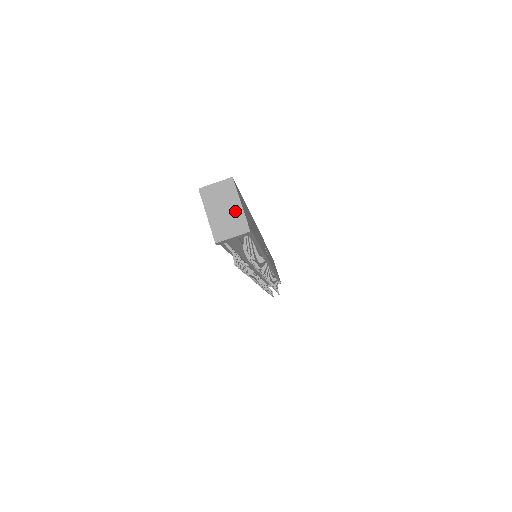
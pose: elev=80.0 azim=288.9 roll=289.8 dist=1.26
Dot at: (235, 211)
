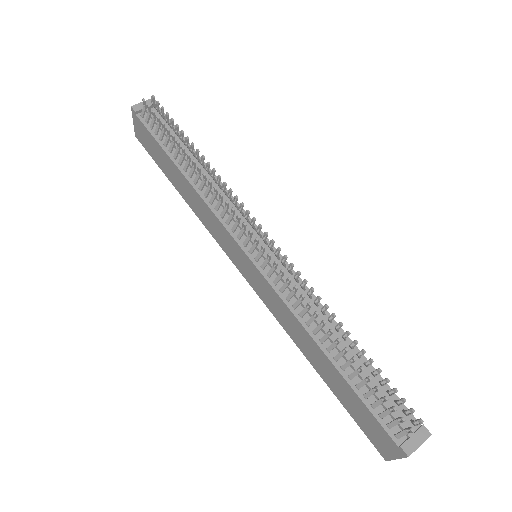
Dot at: occluded
